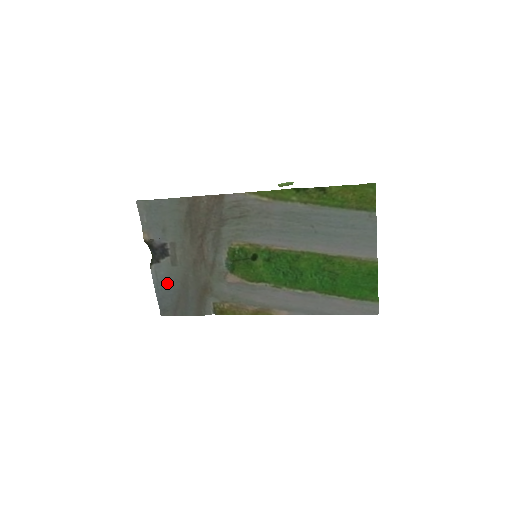
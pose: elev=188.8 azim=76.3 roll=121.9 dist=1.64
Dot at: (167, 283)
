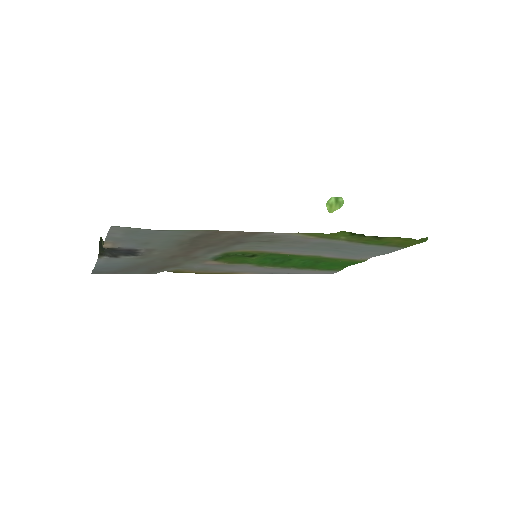
Dot at: (118, 264)
